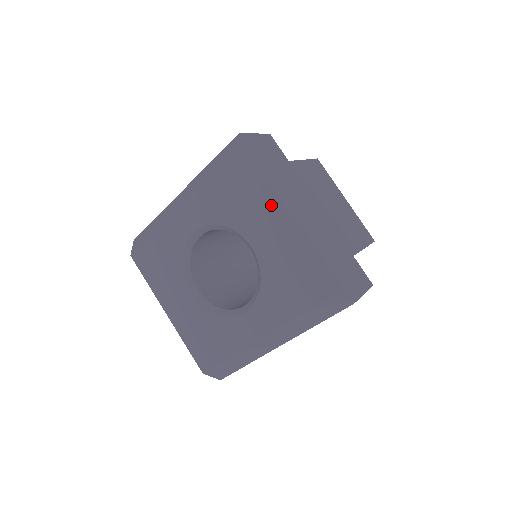
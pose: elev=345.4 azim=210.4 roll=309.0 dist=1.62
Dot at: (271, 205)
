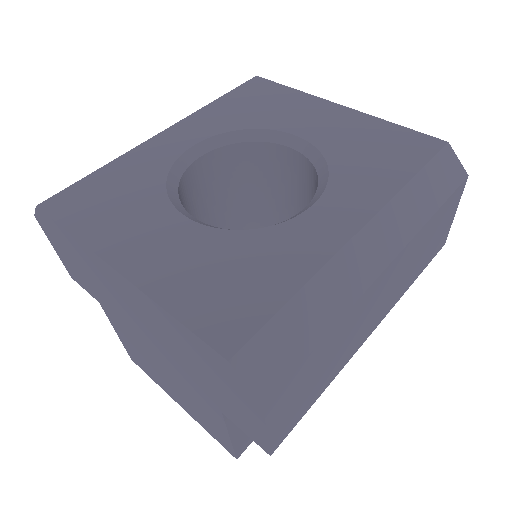
Dot at: (314, 100)
